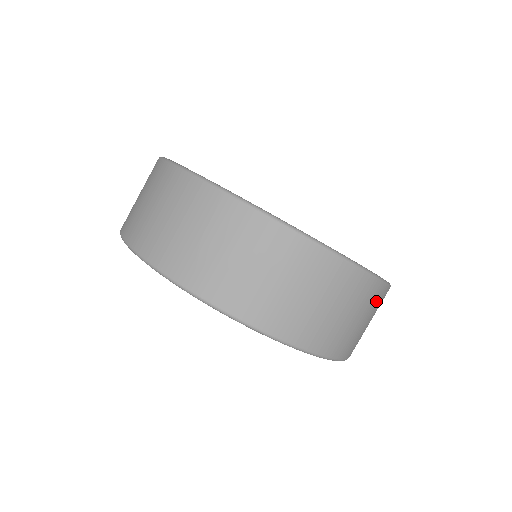
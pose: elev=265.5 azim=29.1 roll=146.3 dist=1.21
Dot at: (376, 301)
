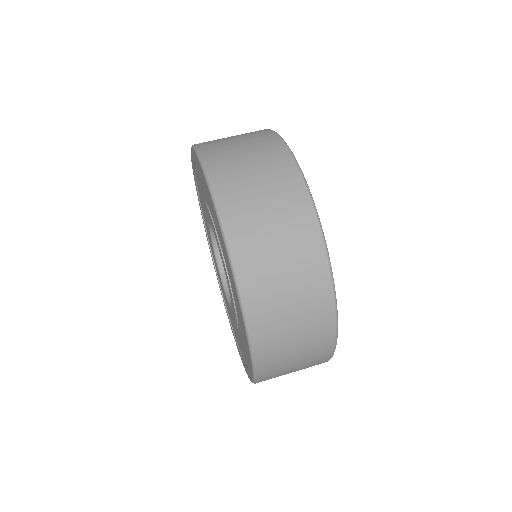
Dot at: occluded
